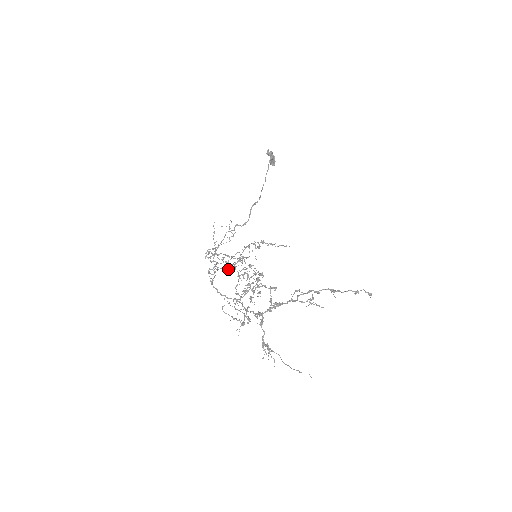
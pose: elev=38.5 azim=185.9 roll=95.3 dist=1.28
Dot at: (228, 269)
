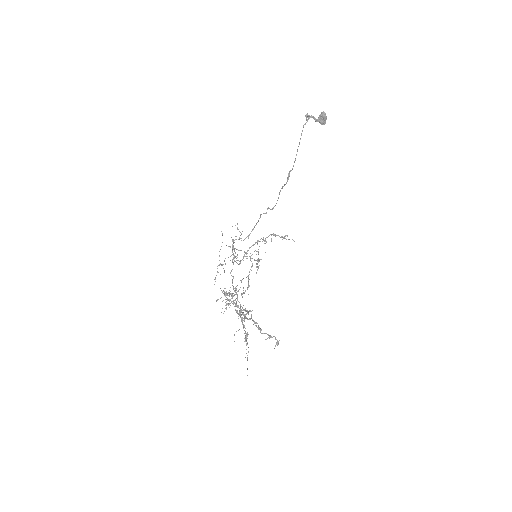
Dot at: occluded
